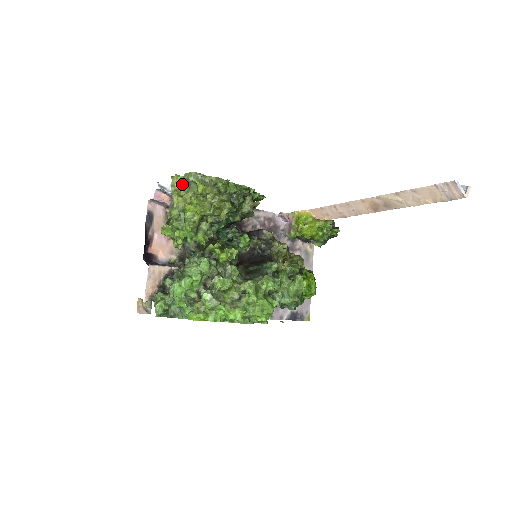
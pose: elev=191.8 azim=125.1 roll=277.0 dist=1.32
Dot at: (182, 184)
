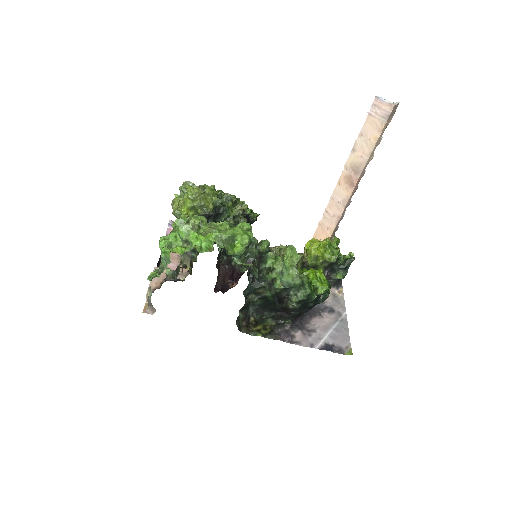
Dot at: (180, 199)
